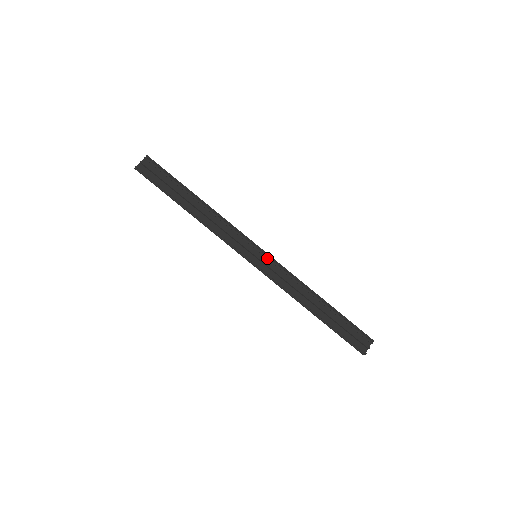
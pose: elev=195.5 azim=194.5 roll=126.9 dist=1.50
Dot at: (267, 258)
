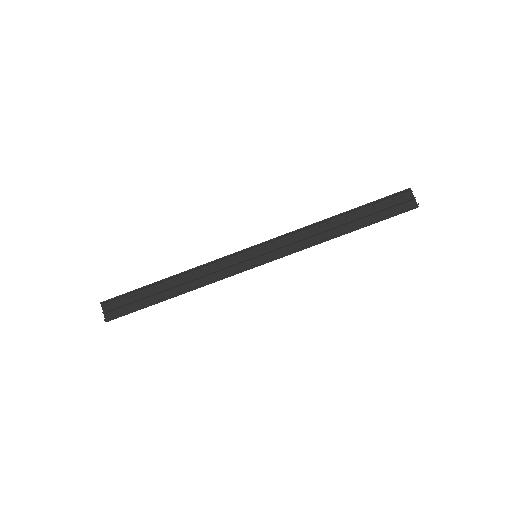
Dot at: (264, 246)
